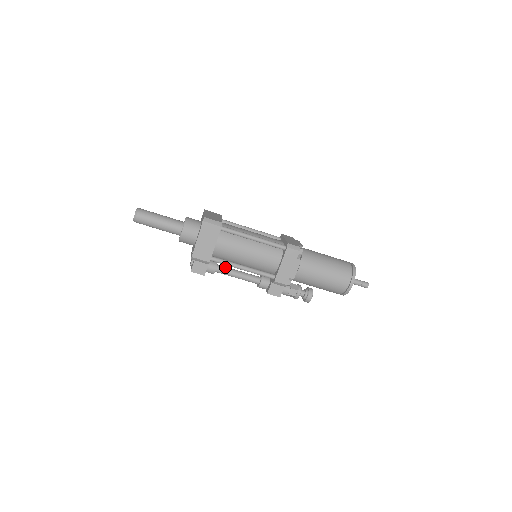
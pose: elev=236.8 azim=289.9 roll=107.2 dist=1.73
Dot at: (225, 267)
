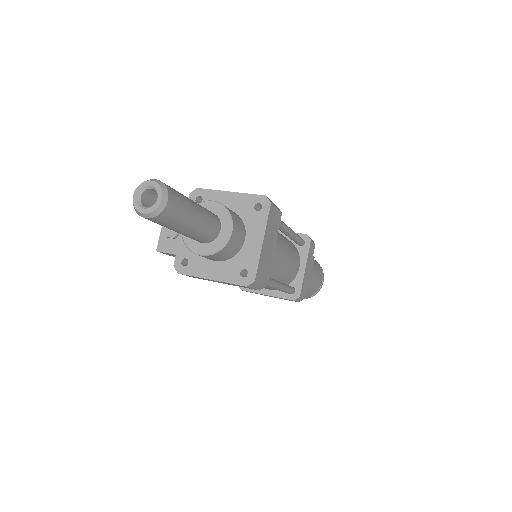
Dot at: occluded
